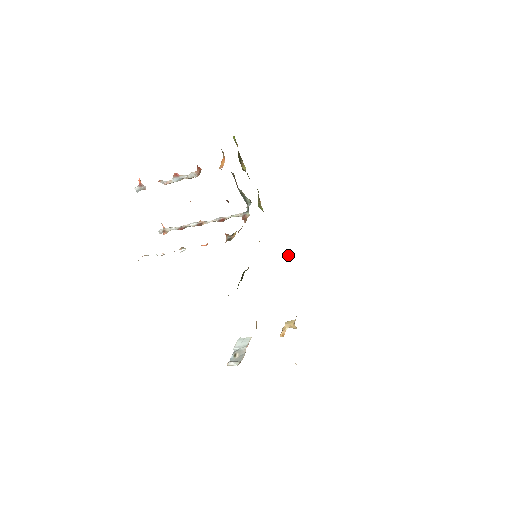
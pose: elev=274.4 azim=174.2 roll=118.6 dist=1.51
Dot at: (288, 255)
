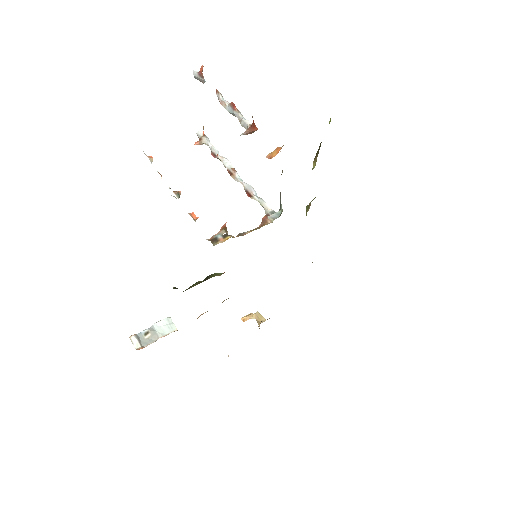
Dot at: occluded
